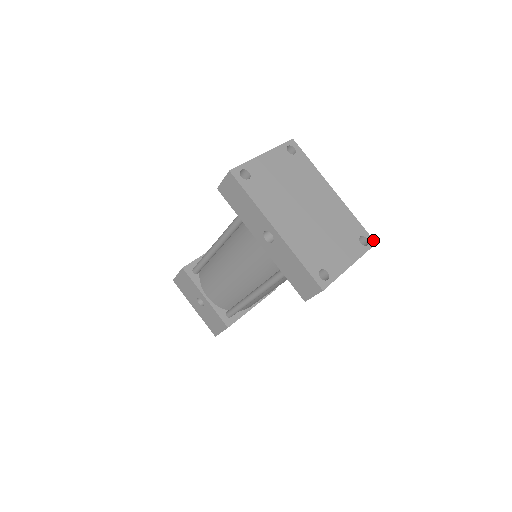
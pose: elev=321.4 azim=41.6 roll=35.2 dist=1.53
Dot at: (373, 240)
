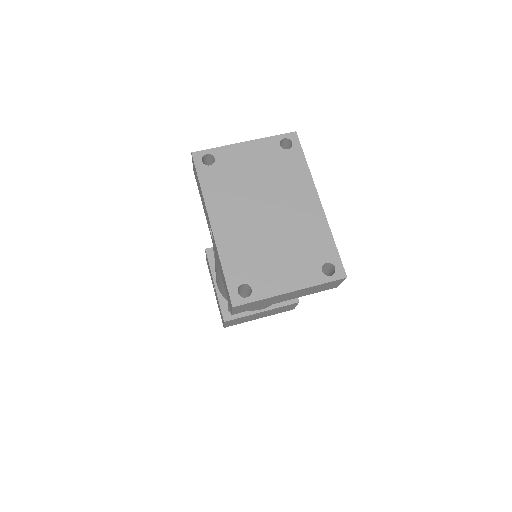
Dot at: (344, 272)
